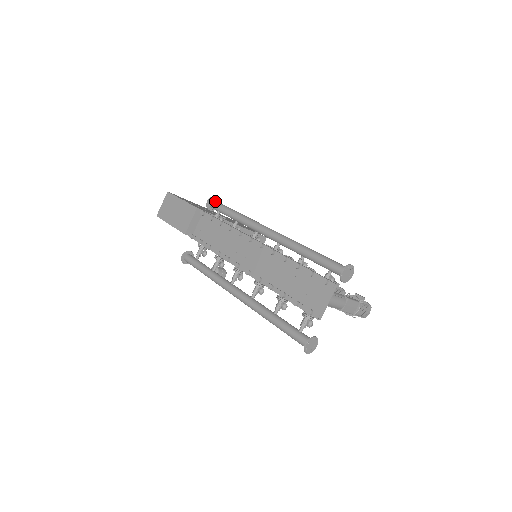
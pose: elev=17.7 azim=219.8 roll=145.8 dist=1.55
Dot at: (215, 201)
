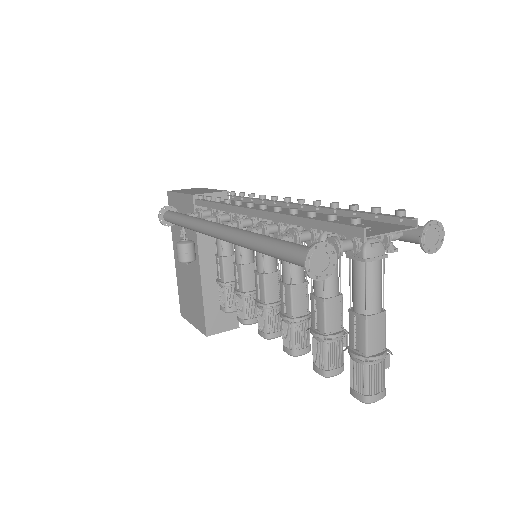
Dot at: occluded
